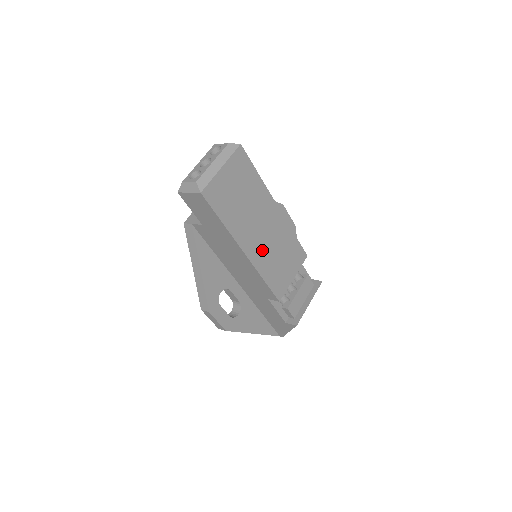
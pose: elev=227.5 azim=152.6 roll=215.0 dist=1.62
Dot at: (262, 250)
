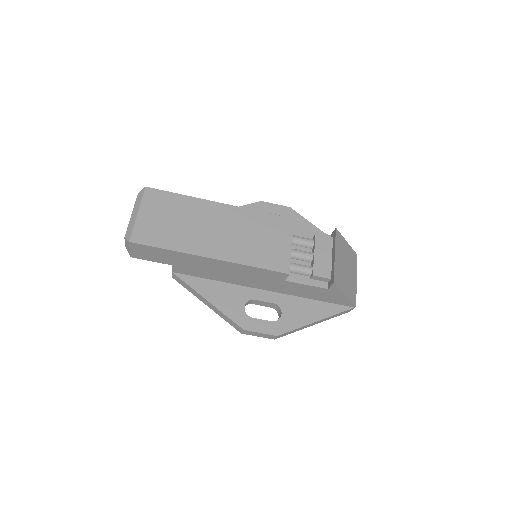
Dot at: (231, 245)
